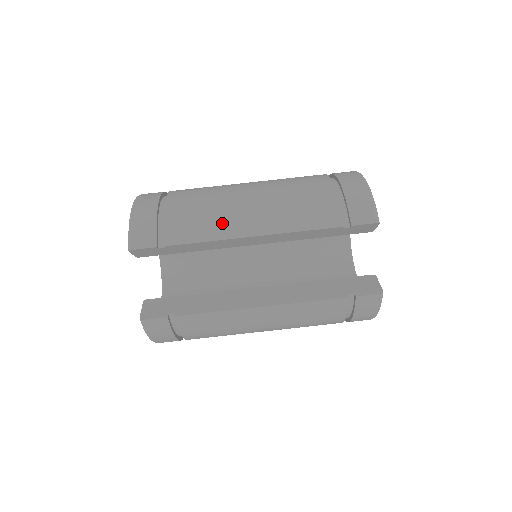
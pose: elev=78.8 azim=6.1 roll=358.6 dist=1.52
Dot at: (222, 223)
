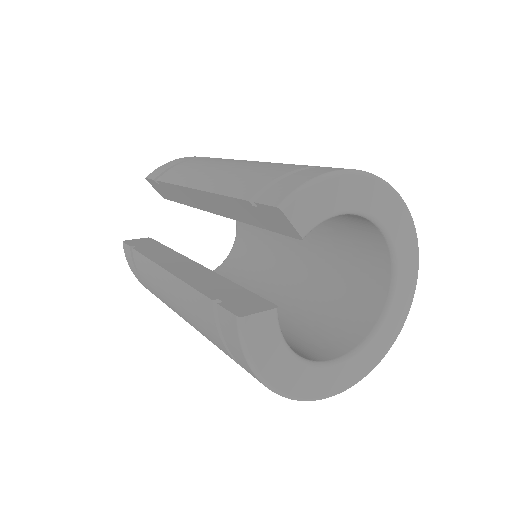
Dot at: (194, 173)
